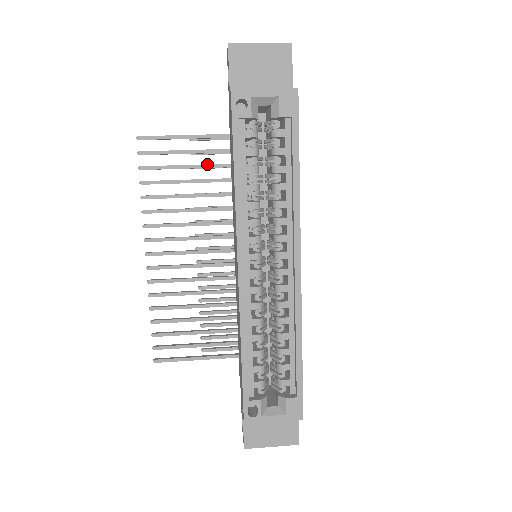
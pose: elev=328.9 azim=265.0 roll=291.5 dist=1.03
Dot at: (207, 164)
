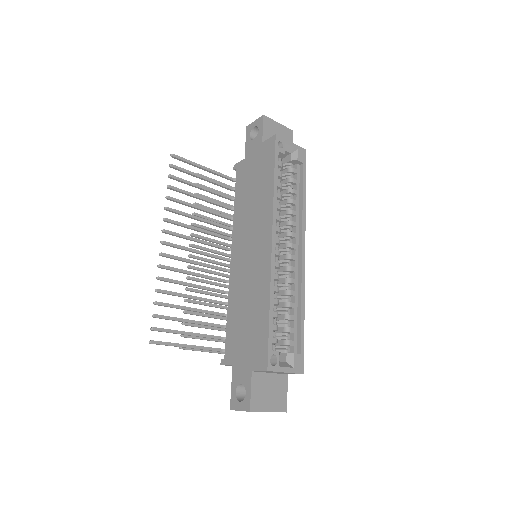
Dot at: (215, 191)
